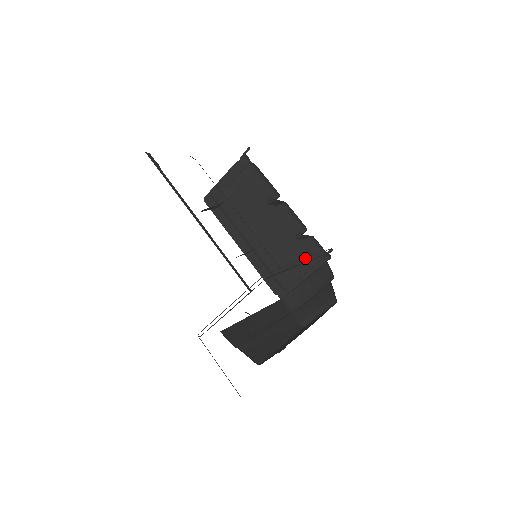
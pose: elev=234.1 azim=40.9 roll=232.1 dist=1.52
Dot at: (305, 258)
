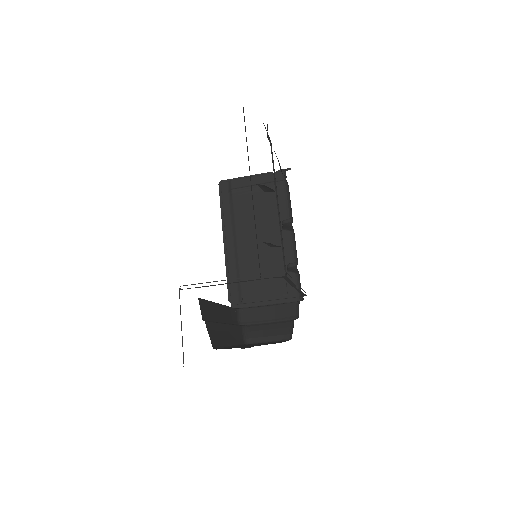
Dot at: occluded
